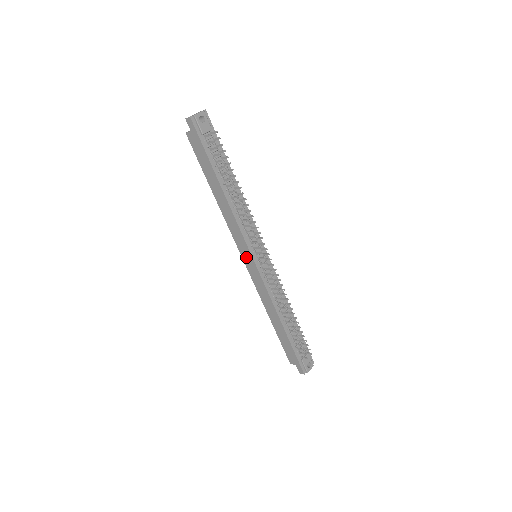
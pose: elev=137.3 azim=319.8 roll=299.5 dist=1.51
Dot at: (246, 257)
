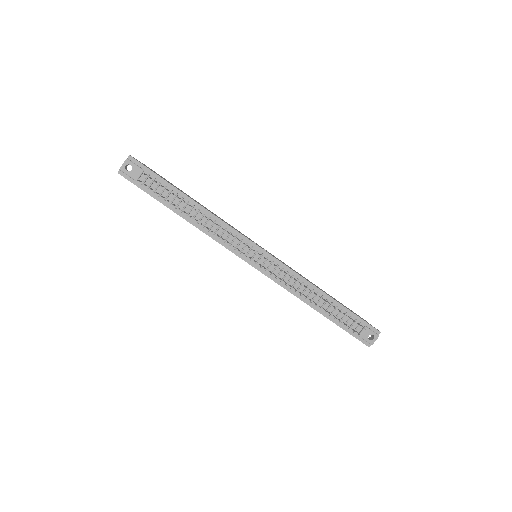
Dot at: occluded
